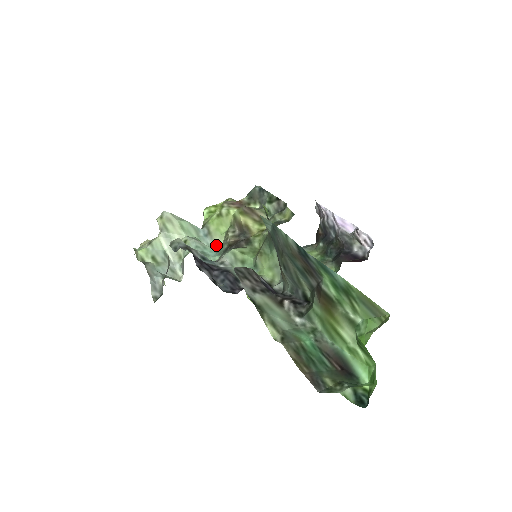
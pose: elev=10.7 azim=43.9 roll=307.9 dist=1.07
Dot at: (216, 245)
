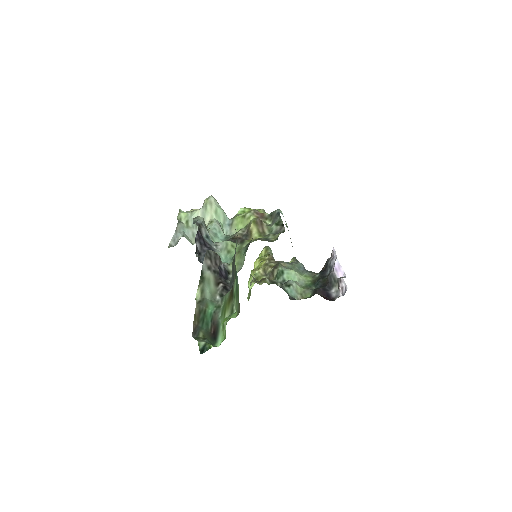
Dot at: (230, 234)
